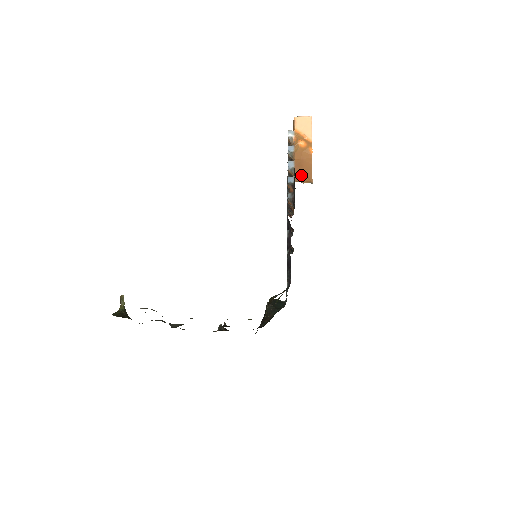
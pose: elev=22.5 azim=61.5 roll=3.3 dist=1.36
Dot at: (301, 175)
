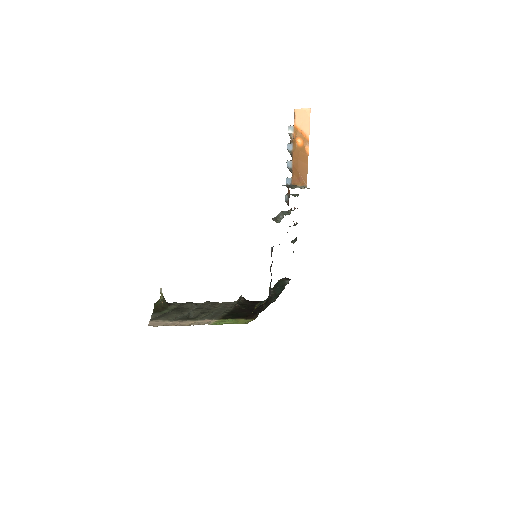
Dot at: (297, 177)
